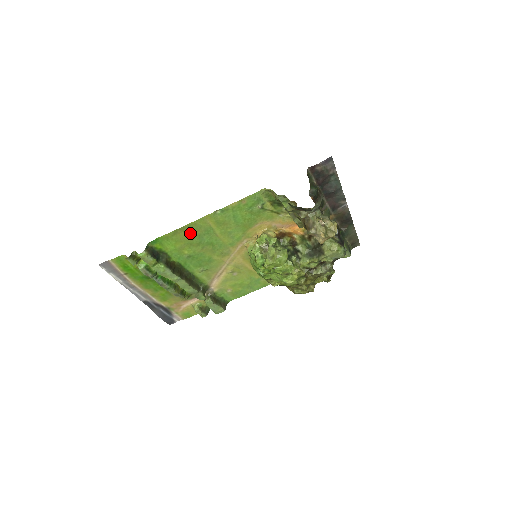
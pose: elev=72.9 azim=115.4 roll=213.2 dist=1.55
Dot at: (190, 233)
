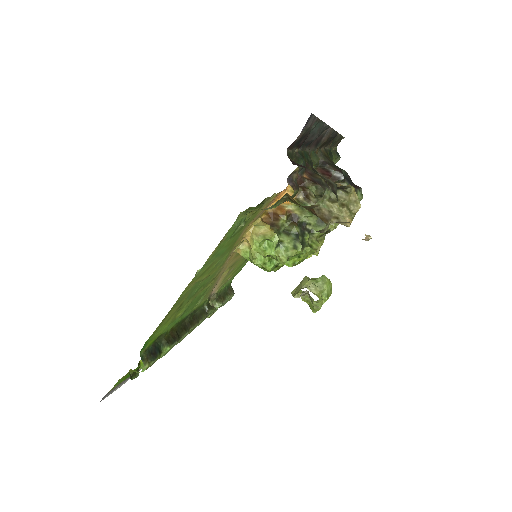
Dot at: (177, 306)
